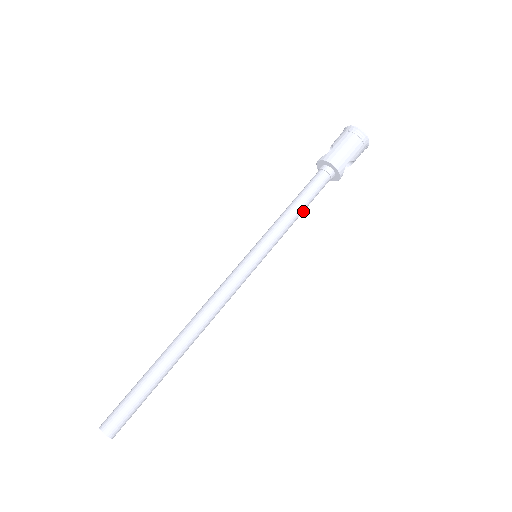
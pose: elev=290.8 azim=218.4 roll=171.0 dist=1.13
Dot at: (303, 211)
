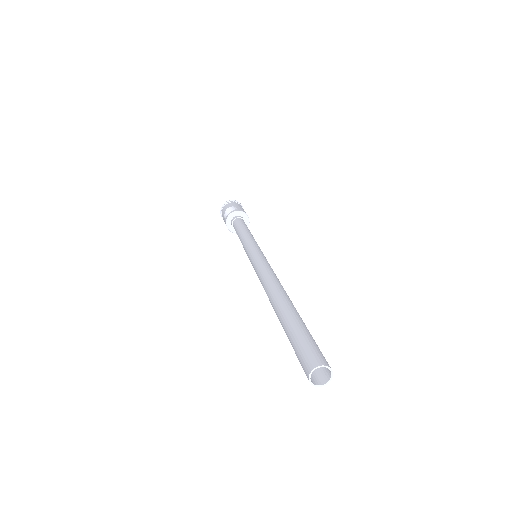
Dot at: occluded
